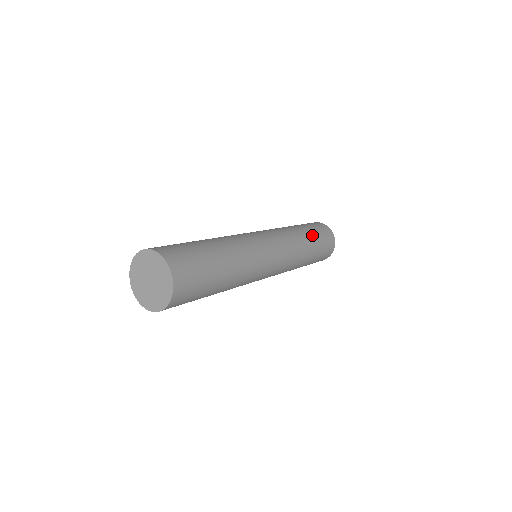
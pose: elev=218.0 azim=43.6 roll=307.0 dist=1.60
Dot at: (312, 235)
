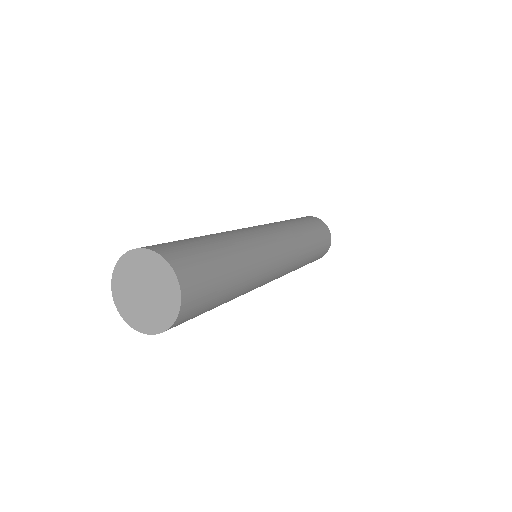
Dot at: occluded
